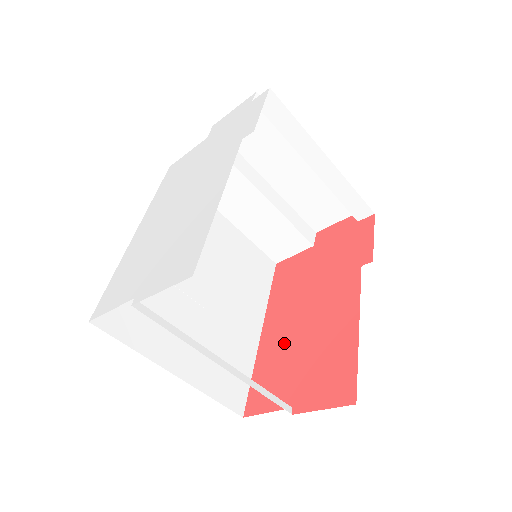
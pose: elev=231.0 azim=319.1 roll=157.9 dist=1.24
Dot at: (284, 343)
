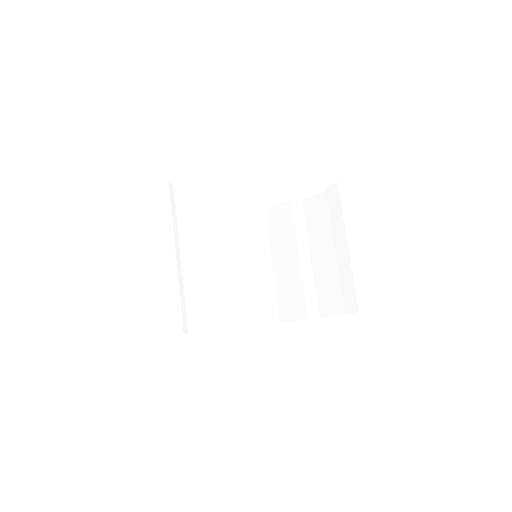
Dot at: occluded
